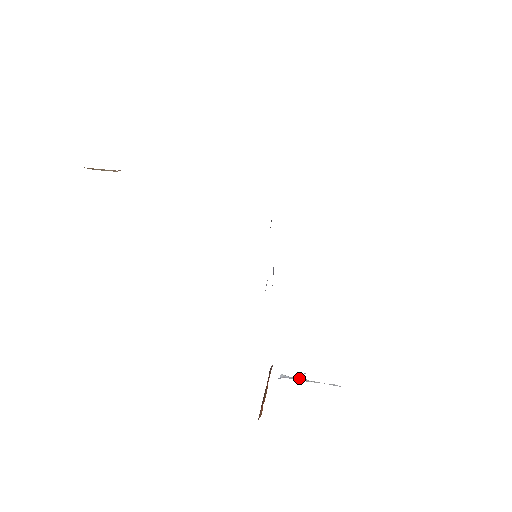
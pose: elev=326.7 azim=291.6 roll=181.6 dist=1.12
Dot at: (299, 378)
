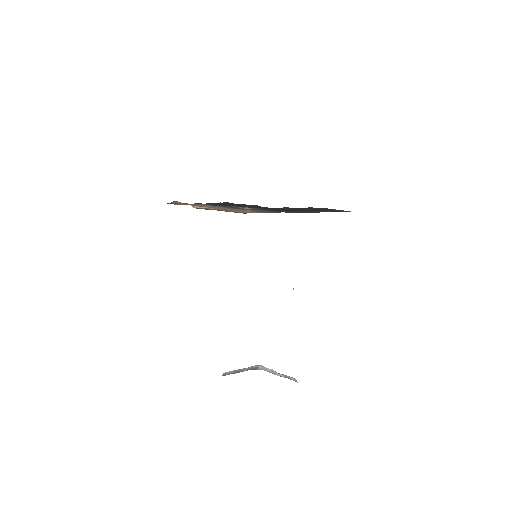
Dot at: (270, 369)
